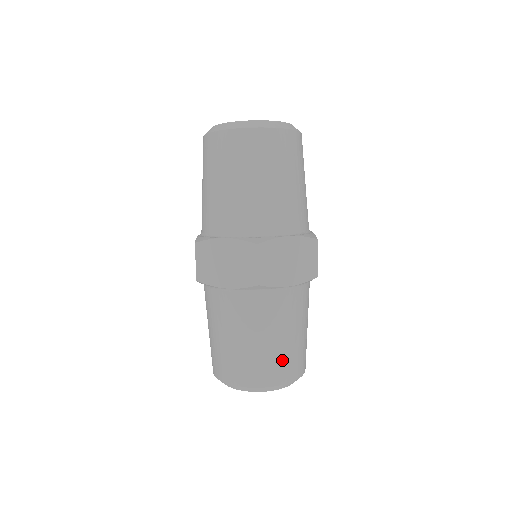
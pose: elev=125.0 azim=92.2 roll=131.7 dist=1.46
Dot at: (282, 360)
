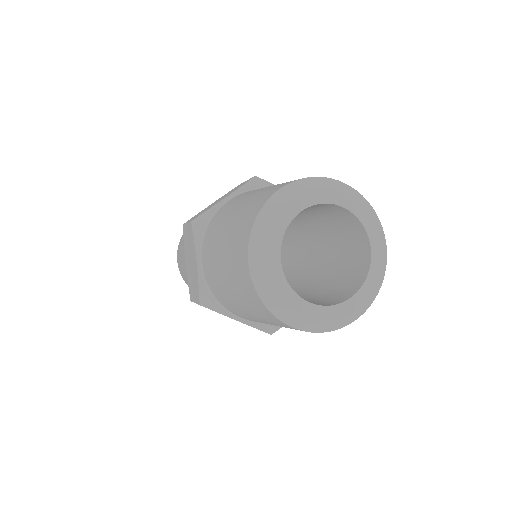
Dot at: occluded
